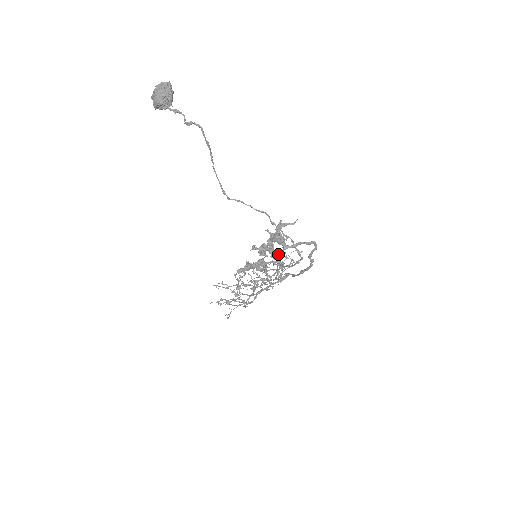
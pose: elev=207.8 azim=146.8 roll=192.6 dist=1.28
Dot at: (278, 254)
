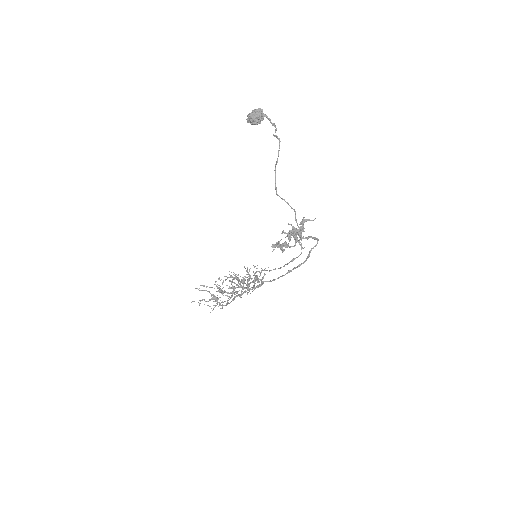
Dot at: (297, 241)
